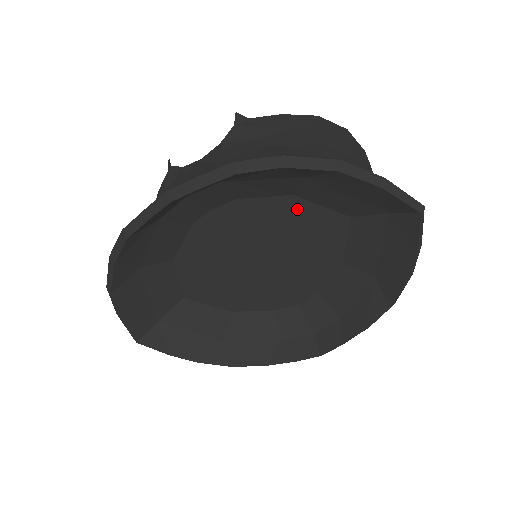
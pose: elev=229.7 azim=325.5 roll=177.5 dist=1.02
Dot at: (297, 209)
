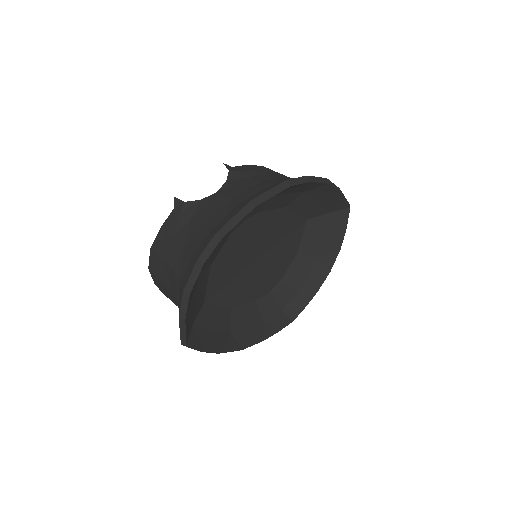
Dot at: (285, 217)
